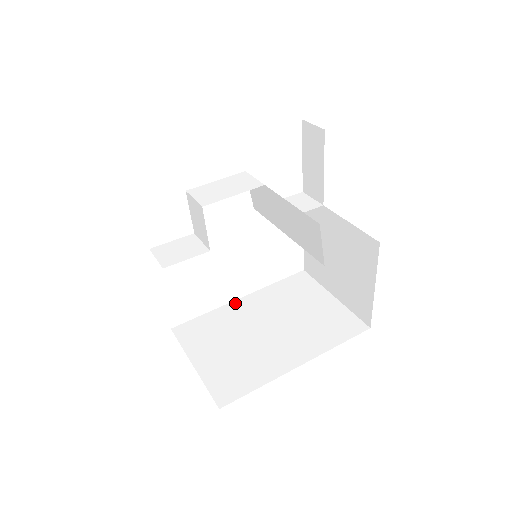
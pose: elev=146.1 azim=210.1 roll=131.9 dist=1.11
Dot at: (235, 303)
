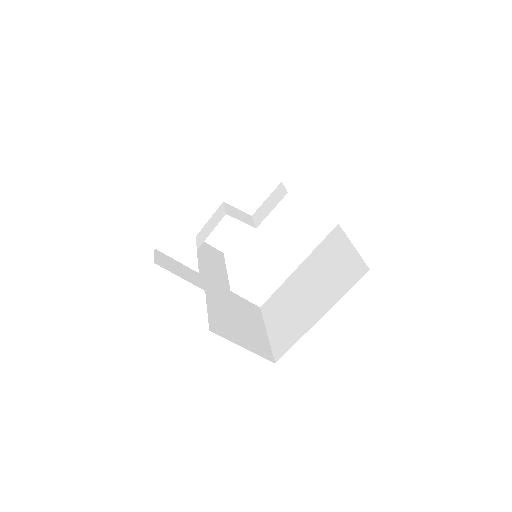
Dot at: (293, 274)
